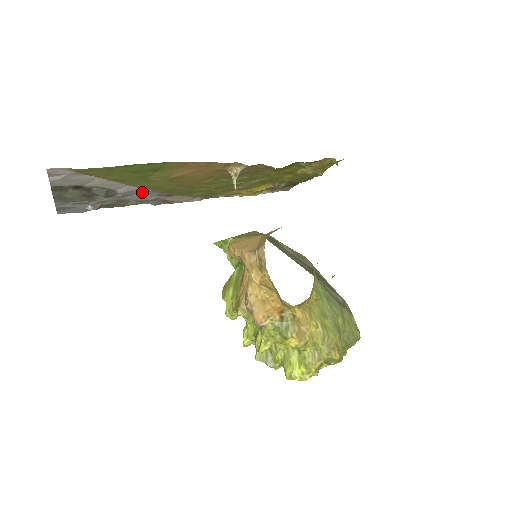
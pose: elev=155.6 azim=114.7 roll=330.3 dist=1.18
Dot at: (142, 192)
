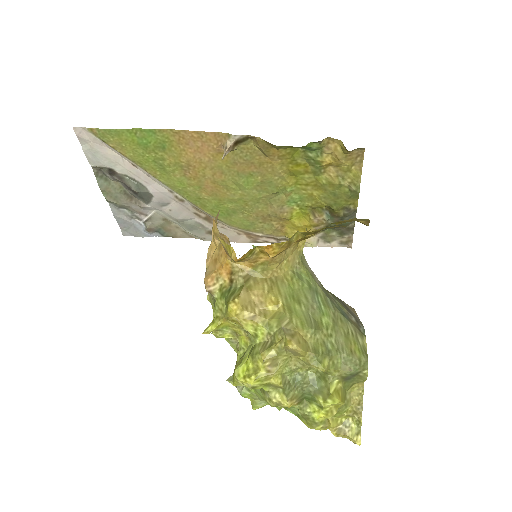
Dot at: (176, 202)
